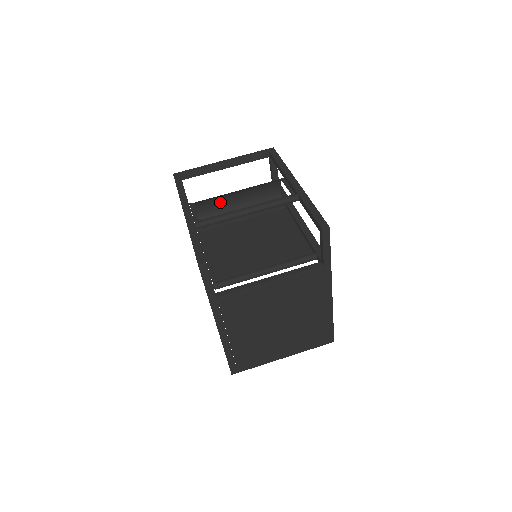
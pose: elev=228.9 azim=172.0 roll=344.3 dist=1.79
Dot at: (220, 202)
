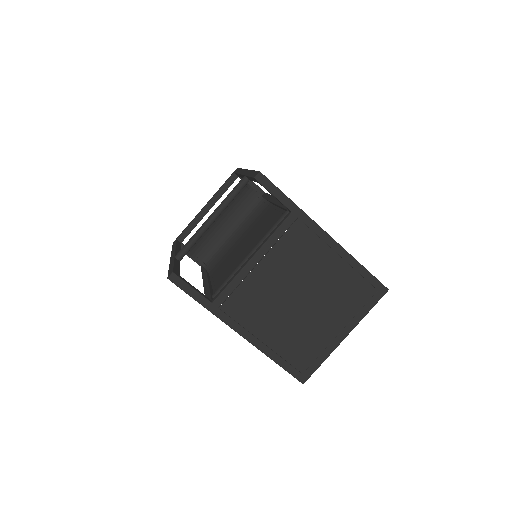
Dot at: (213, 237)
